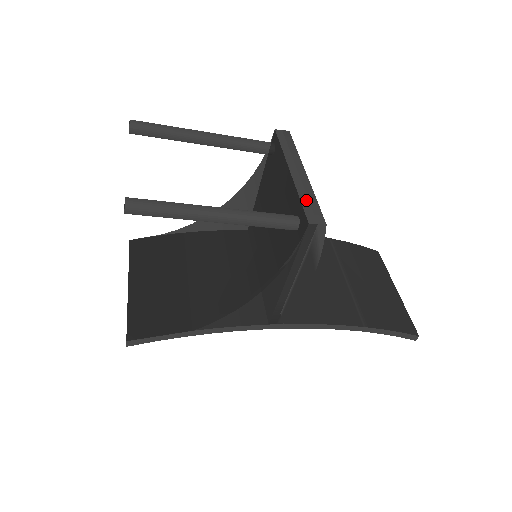
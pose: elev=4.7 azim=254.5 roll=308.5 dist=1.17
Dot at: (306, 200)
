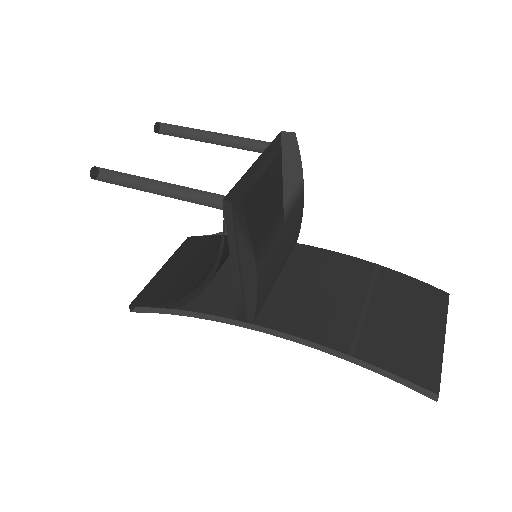
Dot at: (243, 183)
